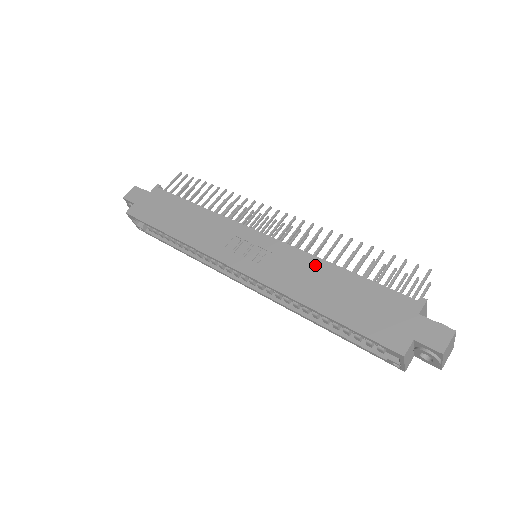
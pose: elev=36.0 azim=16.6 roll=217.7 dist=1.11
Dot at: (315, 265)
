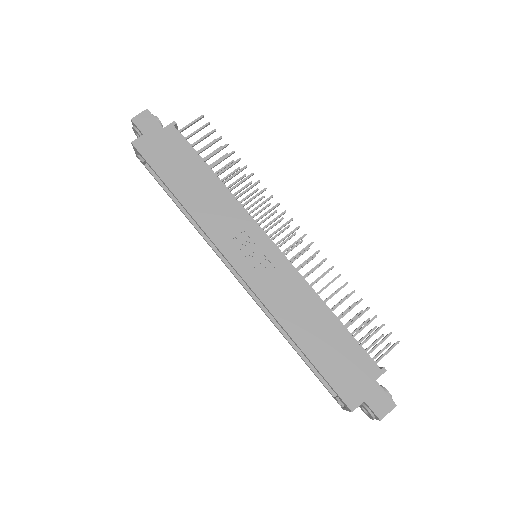
Dot at: (309, 299)
